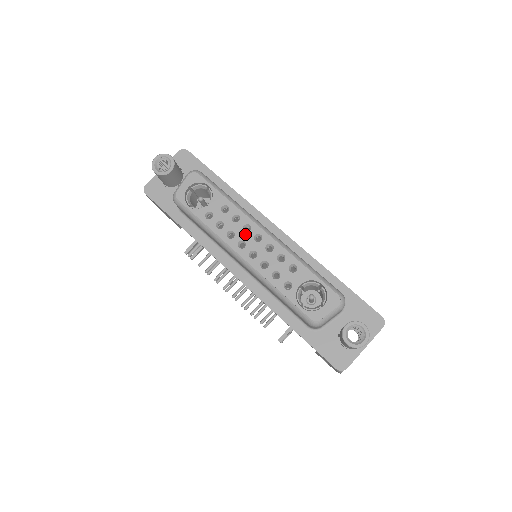
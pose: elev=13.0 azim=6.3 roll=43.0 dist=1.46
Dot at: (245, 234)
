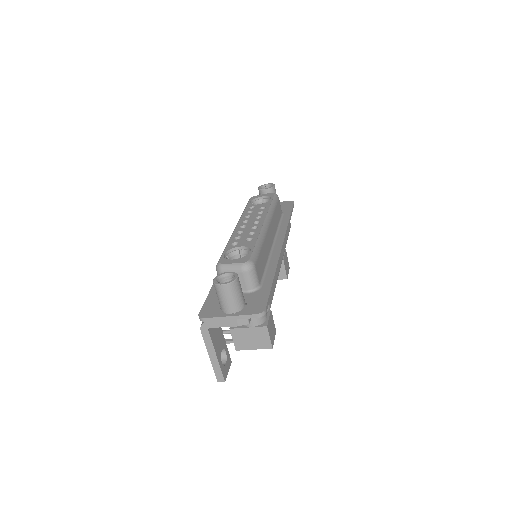
Dot at: (254, 219)
